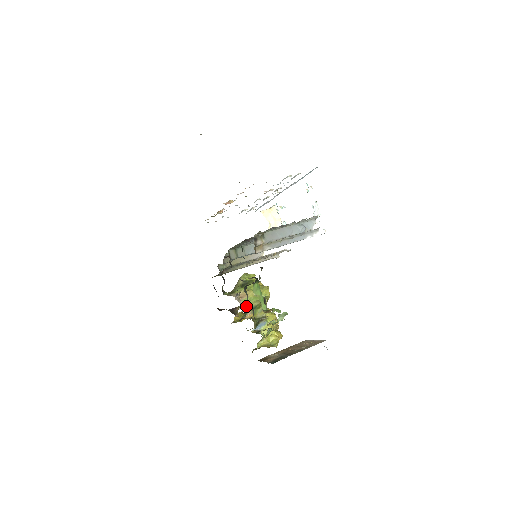
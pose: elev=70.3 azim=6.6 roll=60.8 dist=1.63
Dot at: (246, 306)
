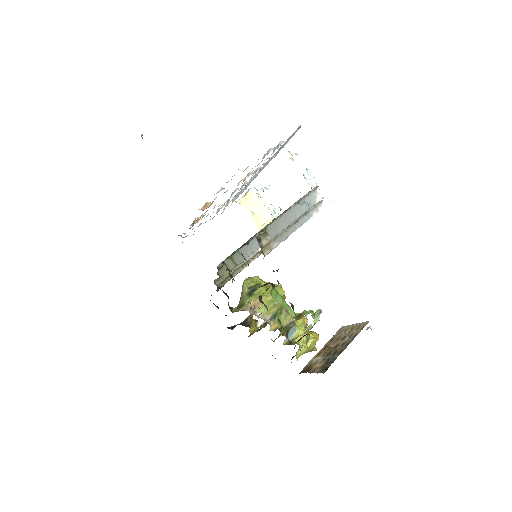
Dot at: (264, 316)
